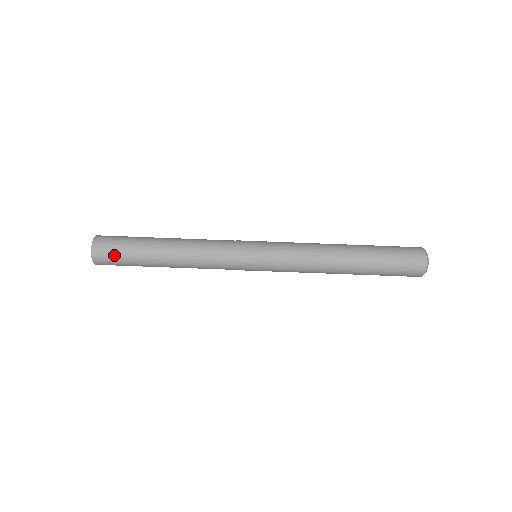
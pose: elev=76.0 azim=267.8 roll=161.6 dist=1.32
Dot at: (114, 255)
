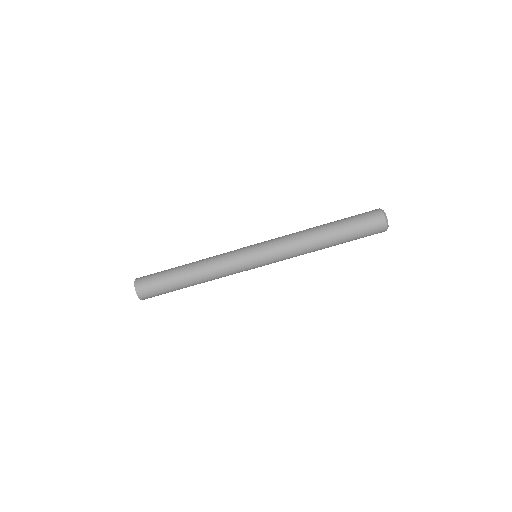
Dot at: (152, 286)
